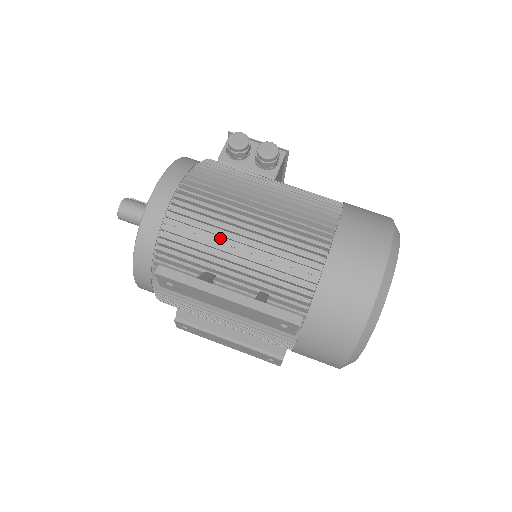
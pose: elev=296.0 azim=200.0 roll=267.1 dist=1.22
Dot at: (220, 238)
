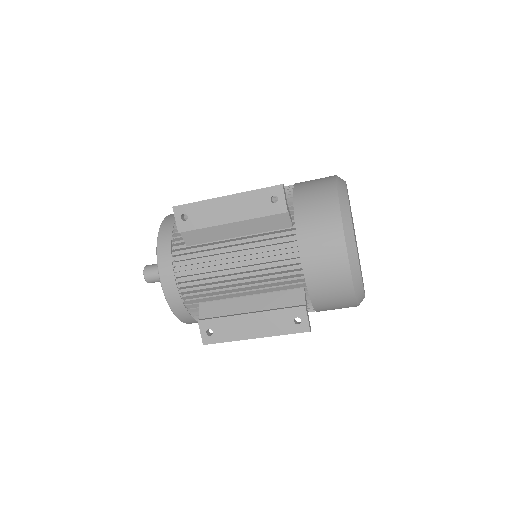
Dot at: occluded
